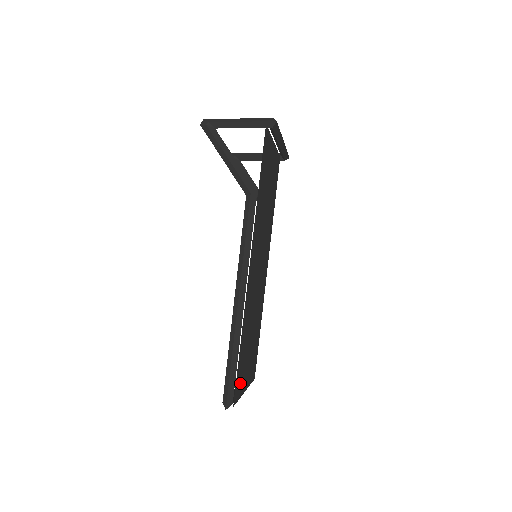
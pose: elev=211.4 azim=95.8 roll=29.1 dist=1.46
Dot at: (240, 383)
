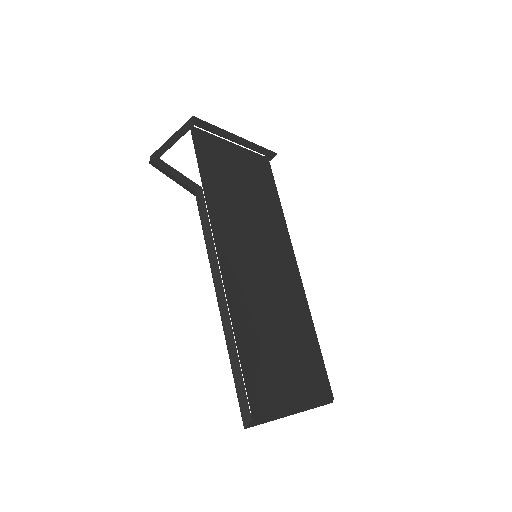
Dot at: (268, 396)
